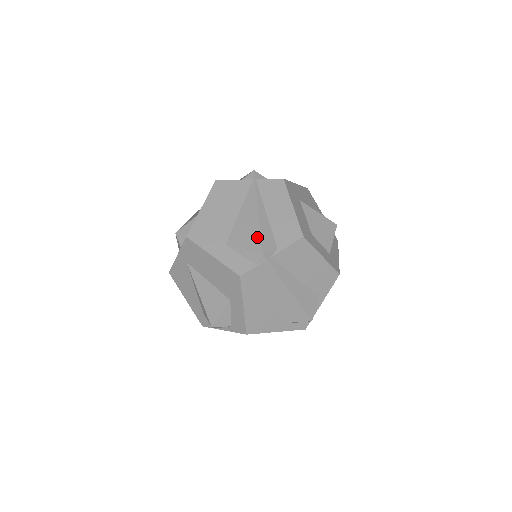
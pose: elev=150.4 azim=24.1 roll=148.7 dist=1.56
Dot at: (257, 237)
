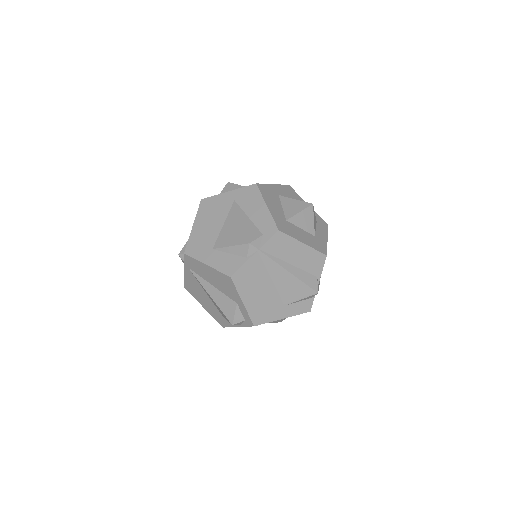
Dot at: (304, 287)
